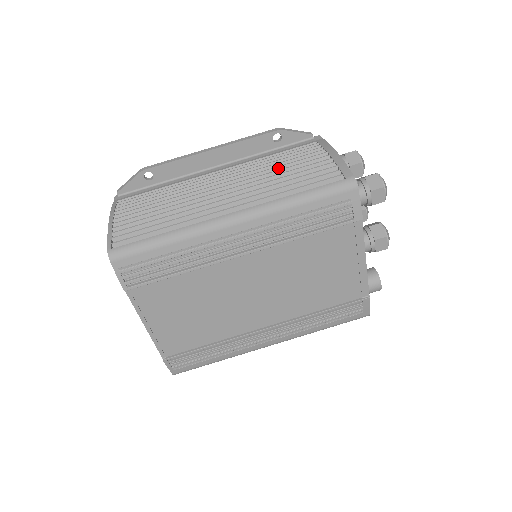
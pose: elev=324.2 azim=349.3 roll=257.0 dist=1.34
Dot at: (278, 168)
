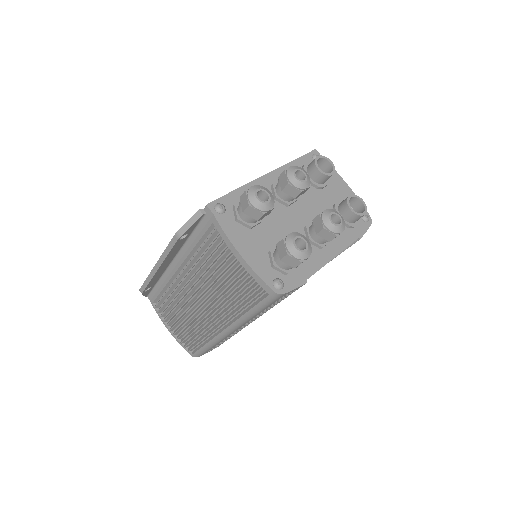
Dot at: (214, 276)
